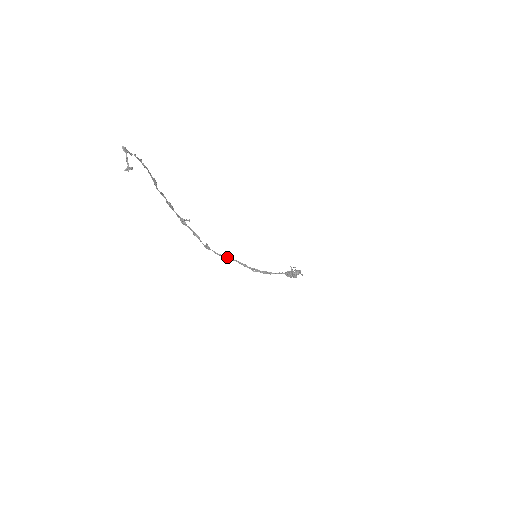
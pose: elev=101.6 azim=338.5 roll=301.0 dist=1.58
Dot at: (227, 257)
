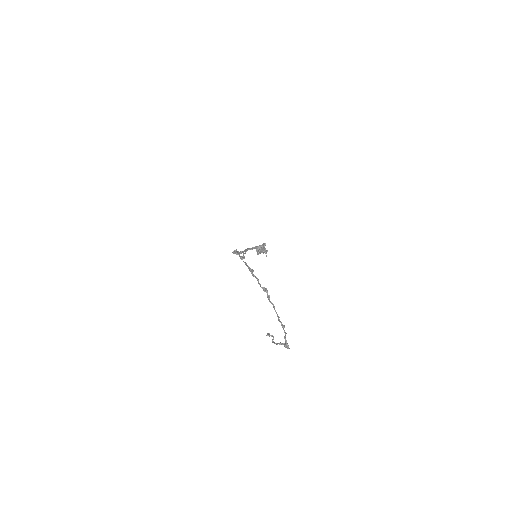
Dot at: (237, 251)
